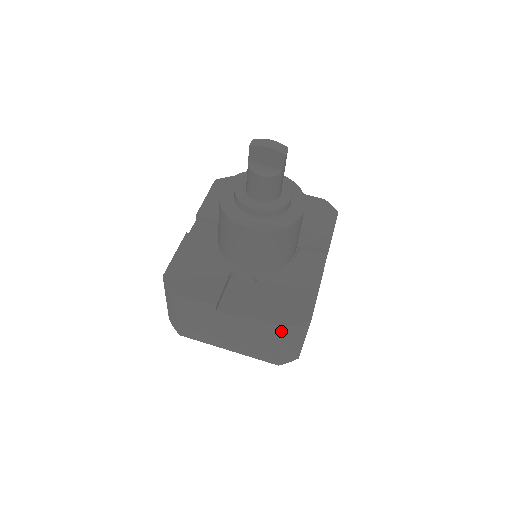
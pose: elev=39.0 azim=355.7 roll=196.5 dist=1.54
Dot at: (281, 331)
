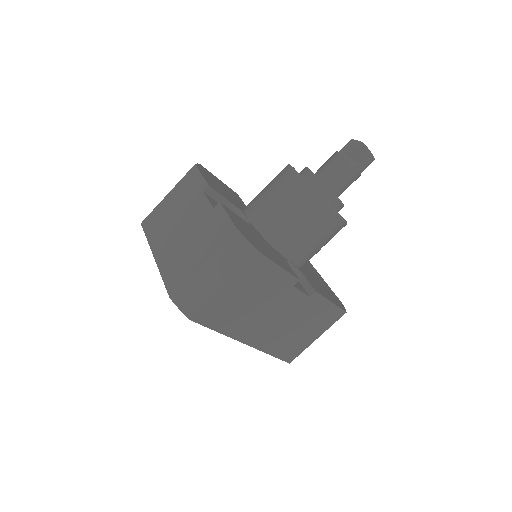
Dot at: (226, 235)
